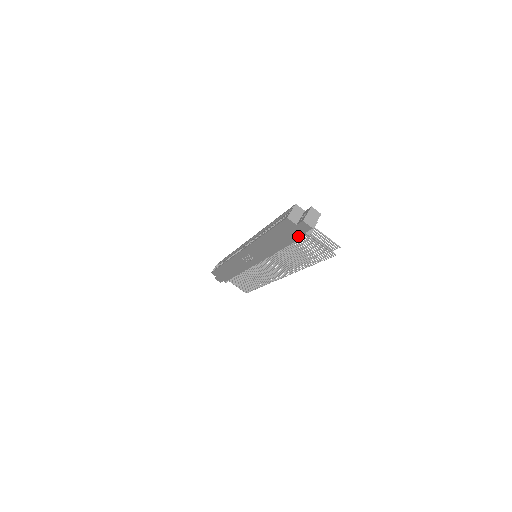
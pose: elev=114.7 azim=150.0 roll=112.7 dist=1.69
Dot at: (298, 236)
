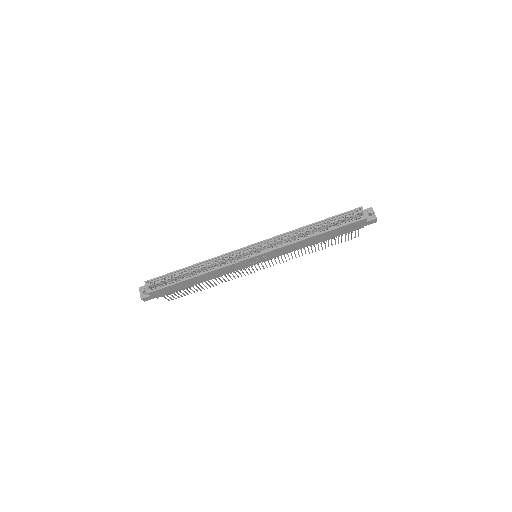
Dot at: (354, 230)
